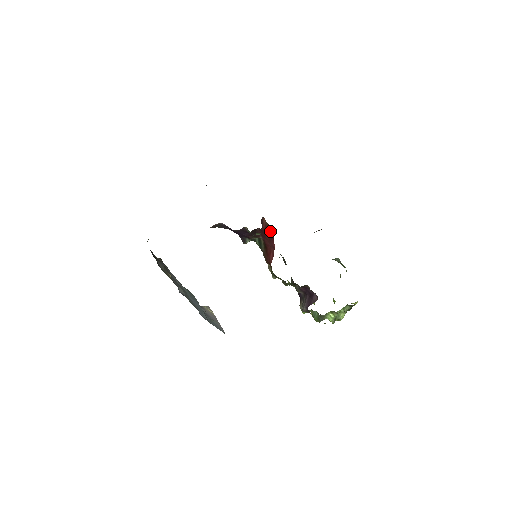
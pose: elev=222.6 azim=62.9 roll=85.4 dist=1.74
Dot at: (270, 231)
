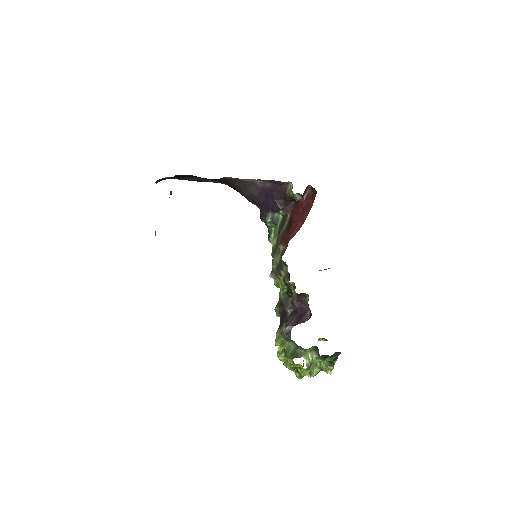
Dot at: (310, 200)
